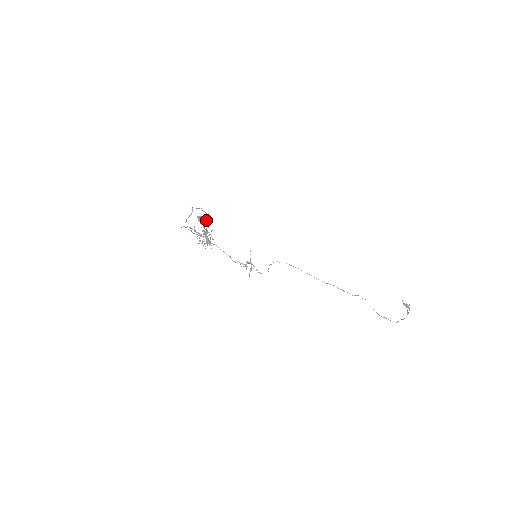
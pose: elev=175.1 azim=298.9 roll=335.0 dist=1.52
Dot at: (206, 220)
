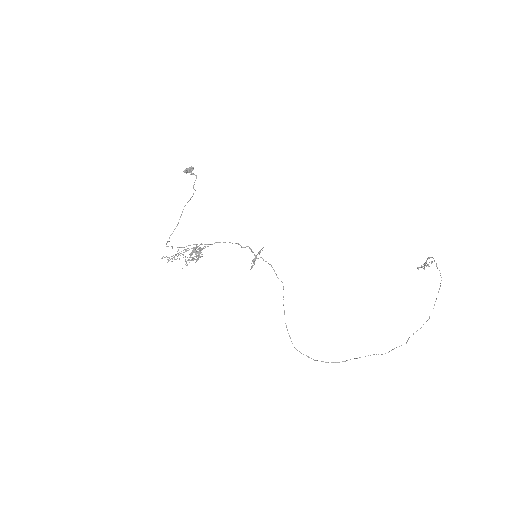
Dot at: (191, 168)
